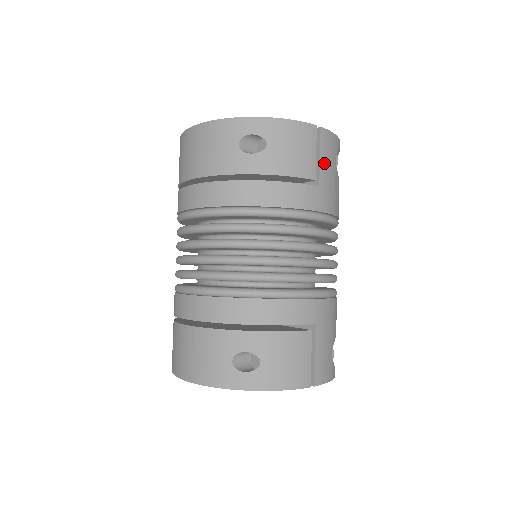
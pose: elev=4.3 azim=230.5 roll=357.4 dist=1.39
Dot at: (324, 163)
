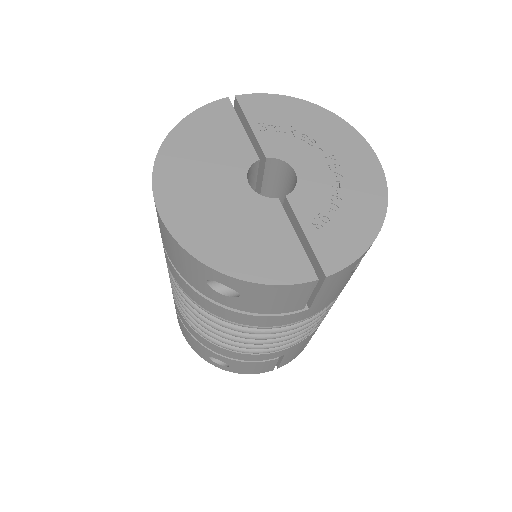
Dot at: (323, 293)
